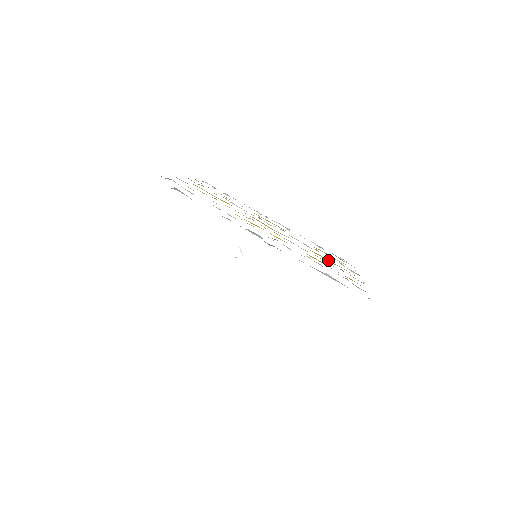
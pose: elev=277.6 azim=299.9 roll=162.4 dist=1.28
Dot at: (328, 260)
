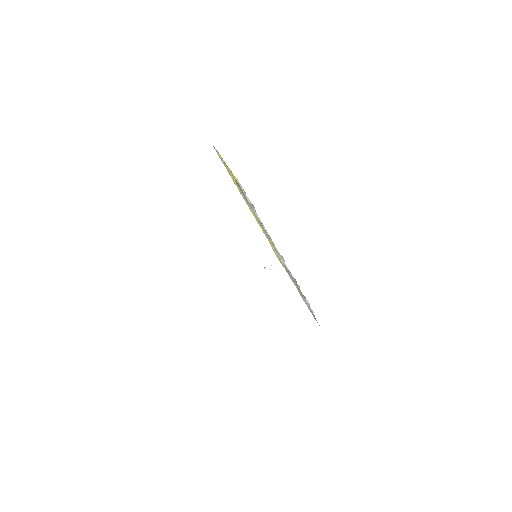
Dot at: occluded
